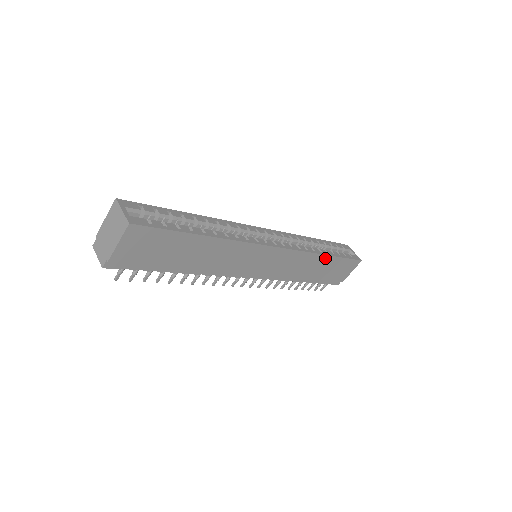
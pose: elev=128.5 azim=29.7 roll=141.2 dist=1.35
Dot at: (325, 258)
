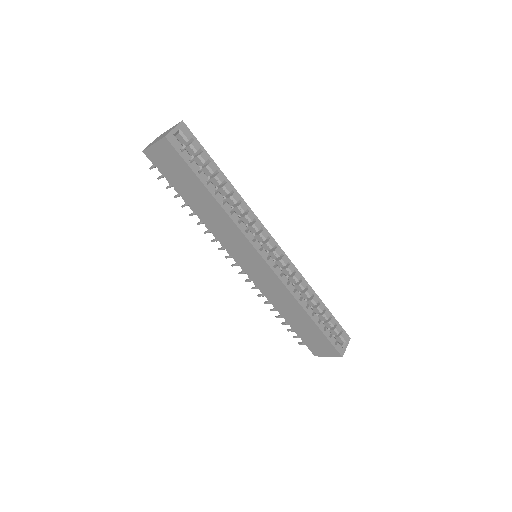
Dot at: (306, 316)
